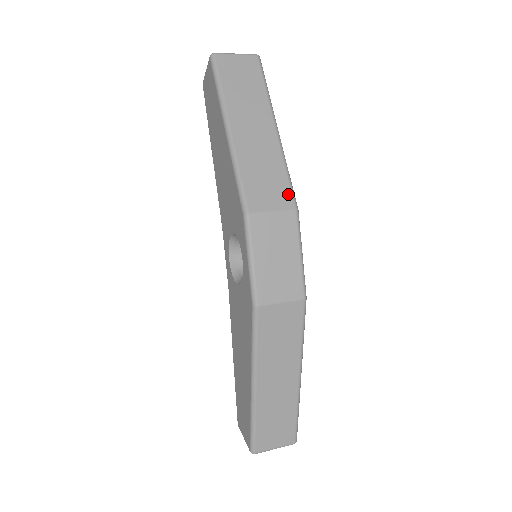
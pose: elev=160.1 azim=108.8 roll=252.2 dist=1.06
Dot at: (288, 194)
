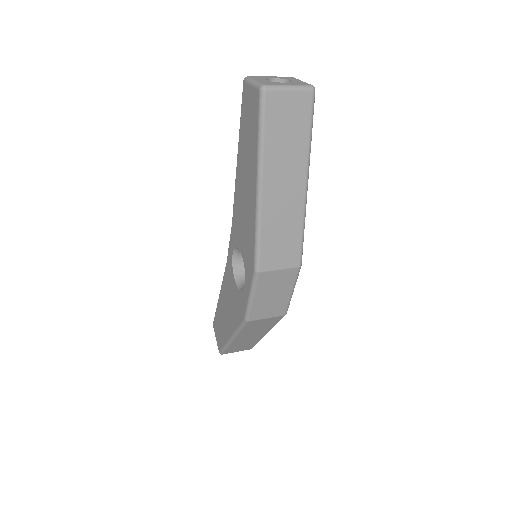
Dot at: (297, 254)
